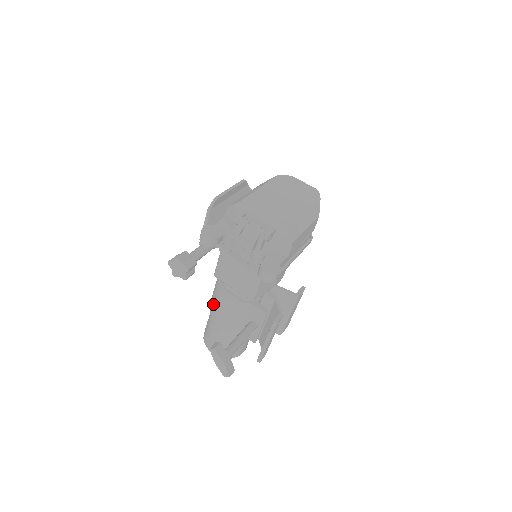
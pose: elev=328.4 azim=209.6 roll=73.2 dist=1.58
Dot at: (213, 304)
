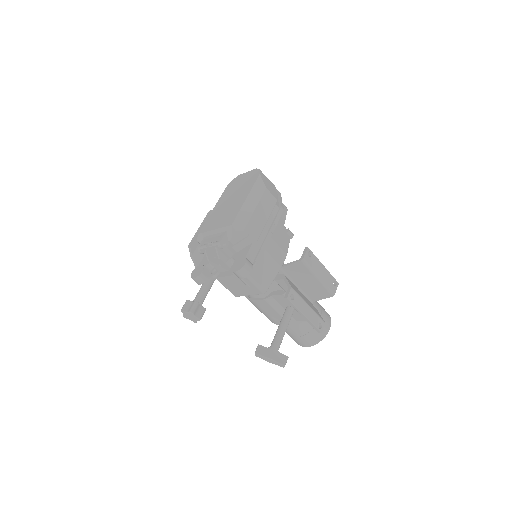
Dot at: occluded
